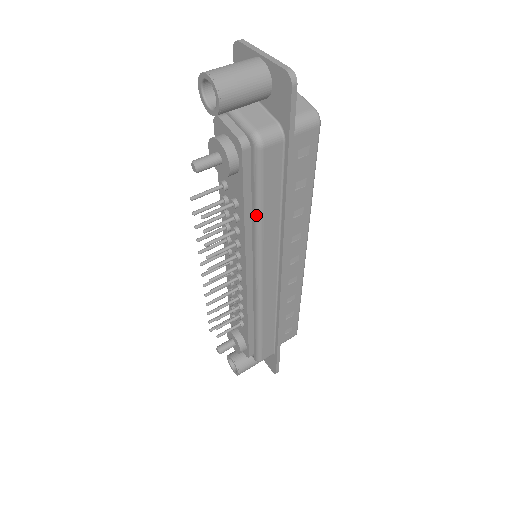
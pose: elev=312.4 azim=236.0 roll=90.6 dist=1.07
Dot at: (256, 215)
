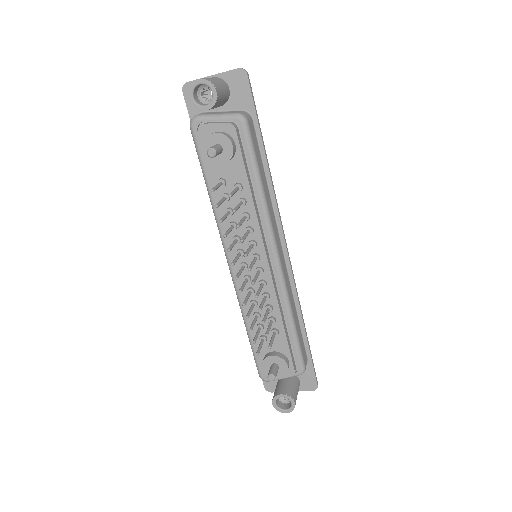
Dot at: (258, 185)
